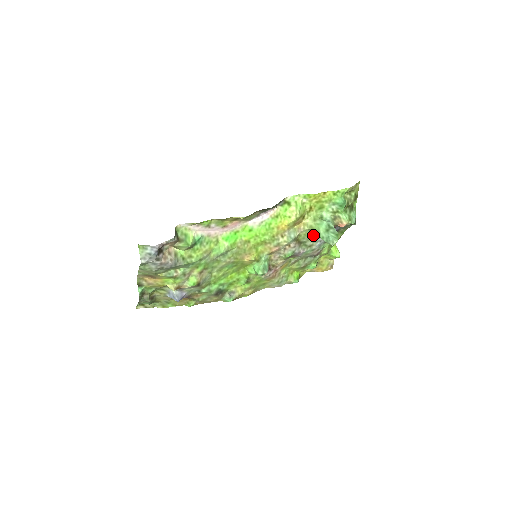
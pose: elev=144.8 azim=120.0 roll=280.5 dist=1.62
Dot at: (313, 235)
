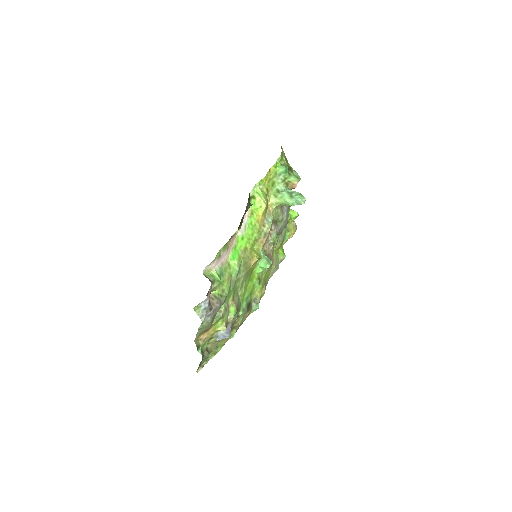
Dot at: (279, 209)
